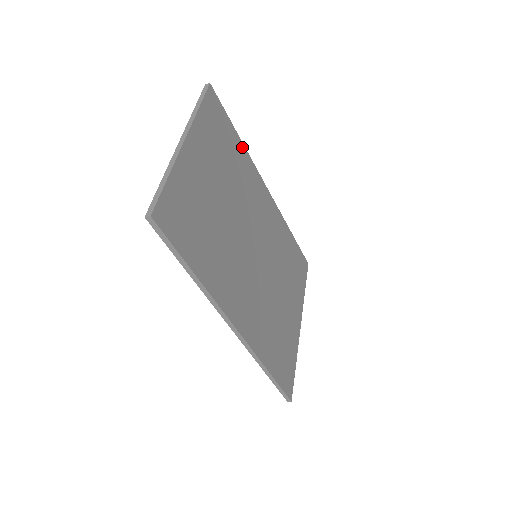
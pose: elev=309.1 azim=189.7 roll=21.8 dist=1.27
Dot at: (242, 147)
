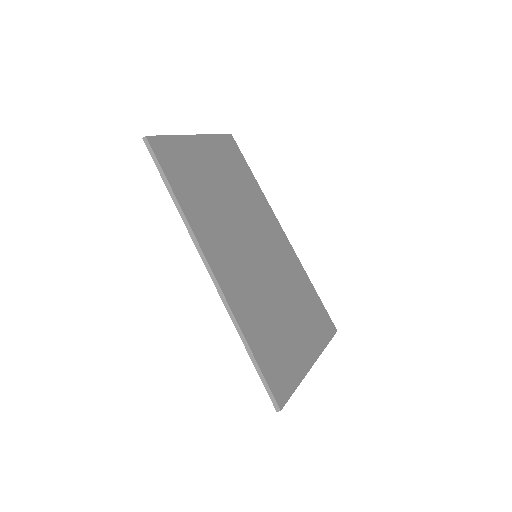
Dot at: (257, 185)
